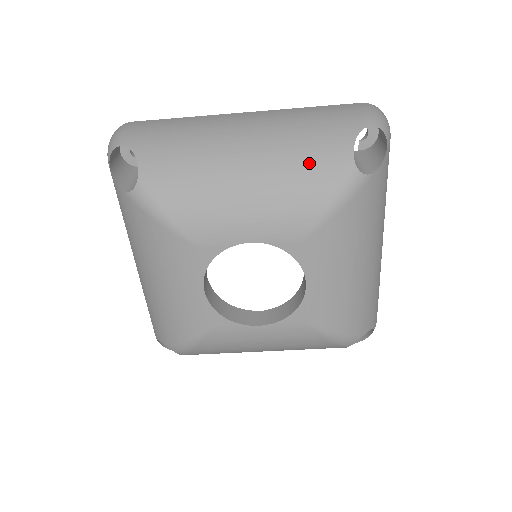
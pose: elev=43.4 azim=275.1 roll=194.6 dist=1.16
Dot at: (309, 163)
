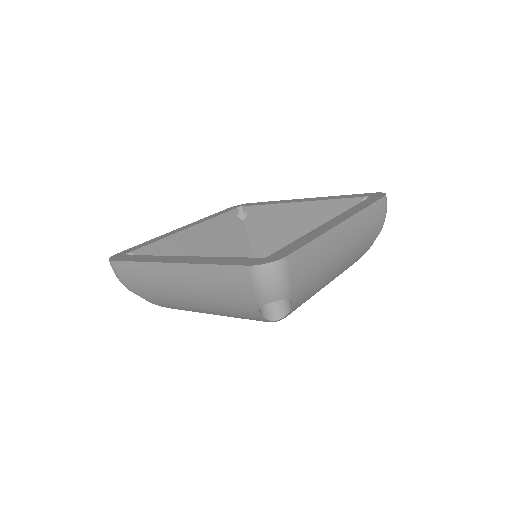
Dot at: (240, 316)
